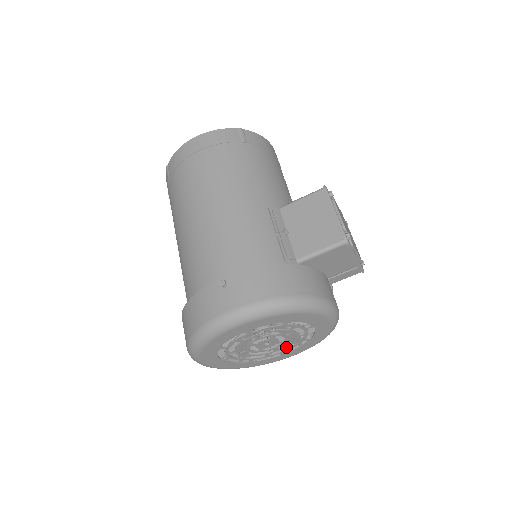
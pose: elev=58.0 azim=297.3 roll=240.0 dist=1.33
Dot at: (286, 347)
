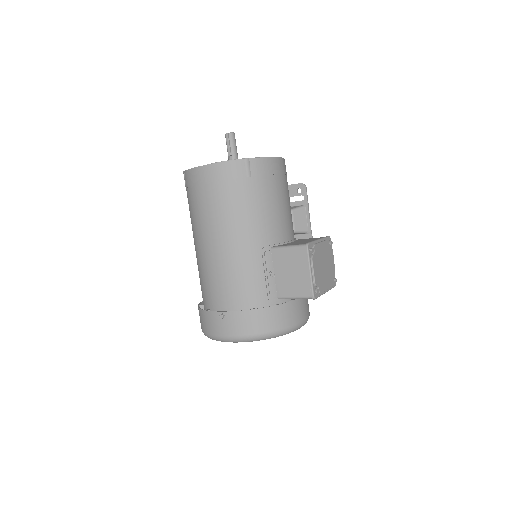
Dot at: occluded
